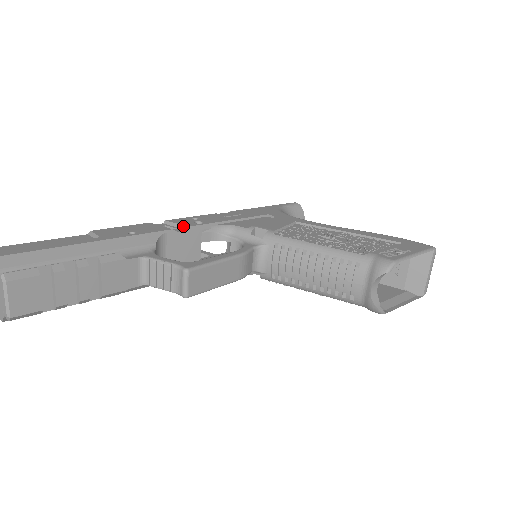
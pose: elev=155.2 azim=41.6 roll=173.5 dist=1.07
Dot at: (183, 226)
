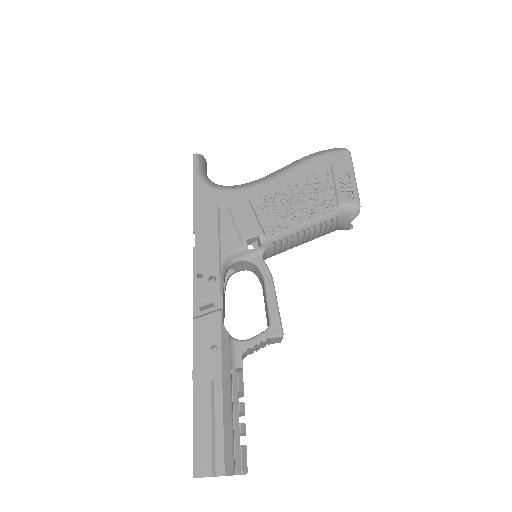
Dot at: (215, 297)
